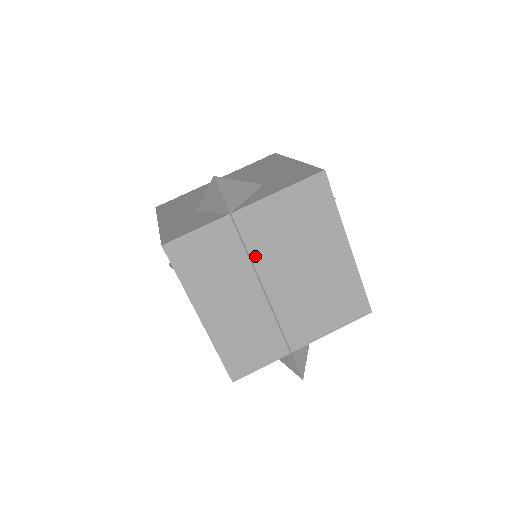
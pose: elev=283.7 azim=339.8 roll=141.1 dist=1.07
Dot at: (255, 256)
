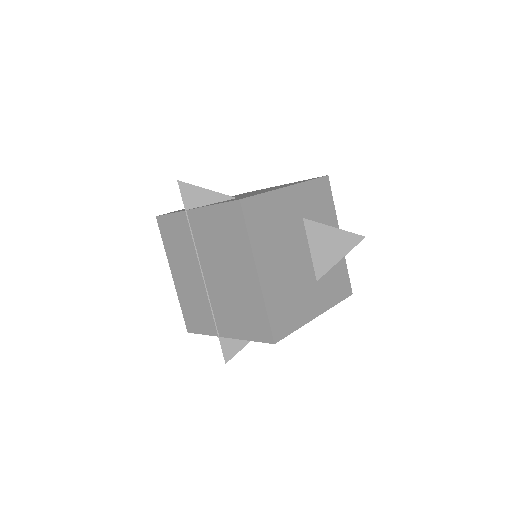
Dot at: (199, 248)
